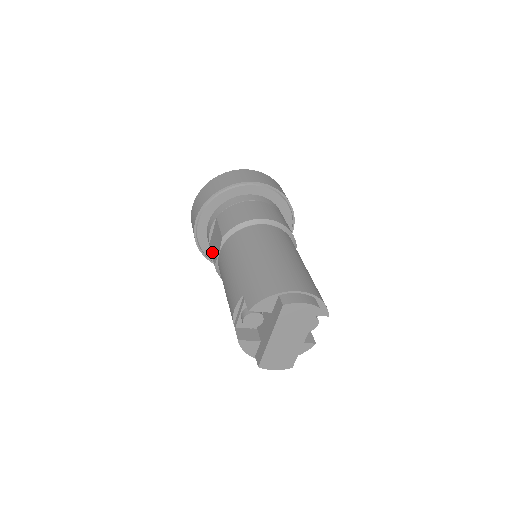
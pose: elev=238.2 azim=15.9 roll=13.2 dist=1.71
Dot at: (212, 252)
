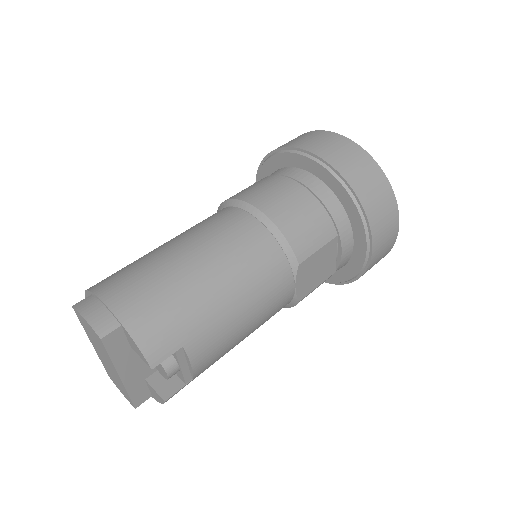
Dot at: occluded
